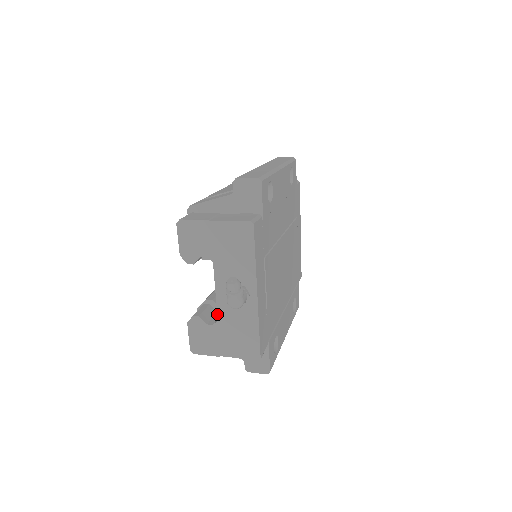
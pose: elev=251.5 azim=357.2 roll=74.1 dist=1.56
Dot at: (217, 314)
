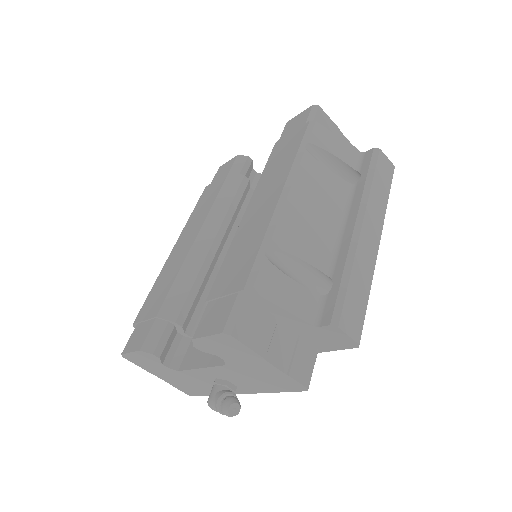
Dot at: (183, 370)
